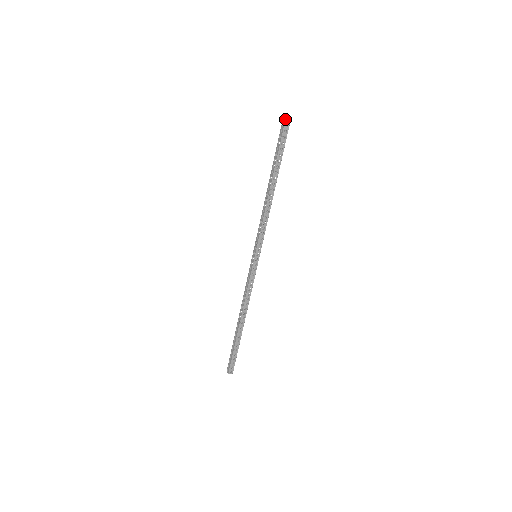
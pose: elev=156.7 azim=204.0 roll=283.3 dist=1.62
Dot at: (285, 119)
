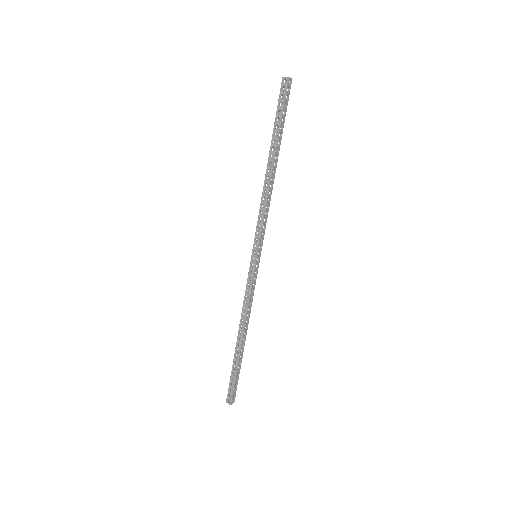
Dot at: occluded
